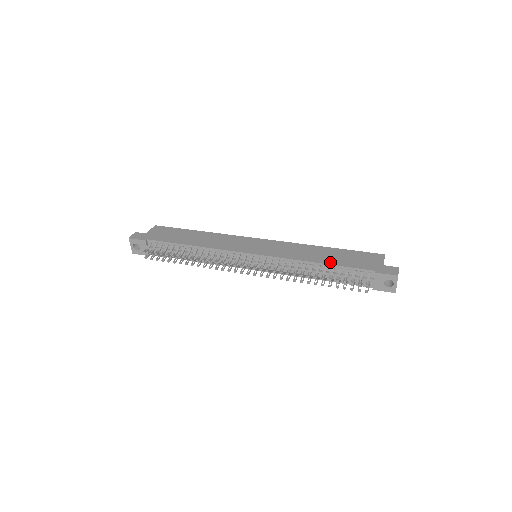
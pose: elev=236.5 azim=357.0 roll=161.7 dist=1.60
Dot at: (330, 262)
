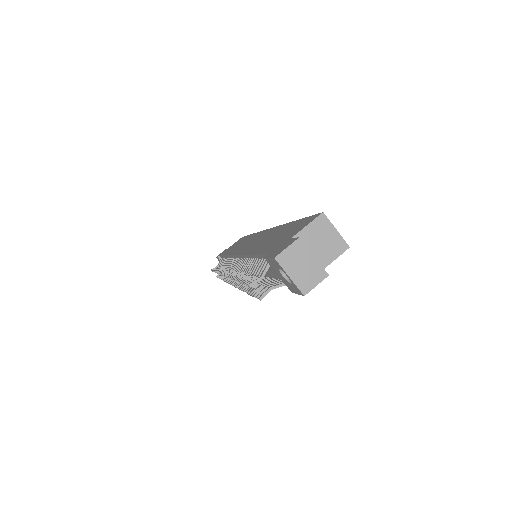
Dot at: (258, 250)
